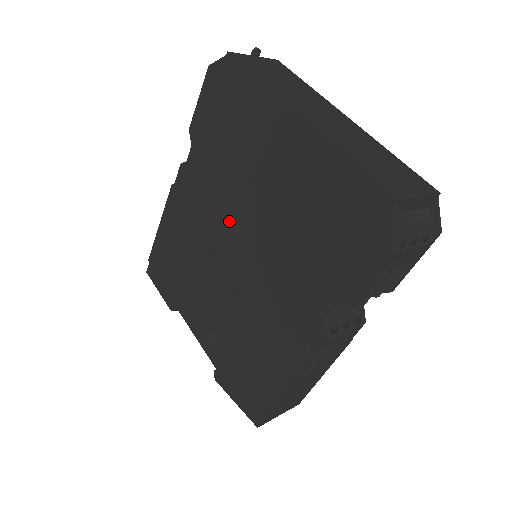
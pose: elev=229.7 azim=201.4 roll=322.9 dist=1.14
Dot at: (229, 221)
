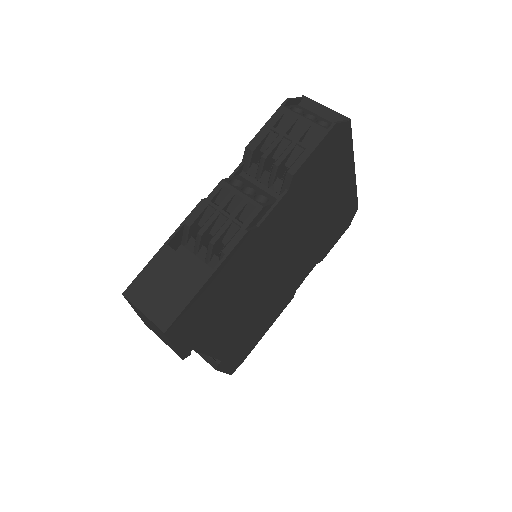
Dot at: occluded
